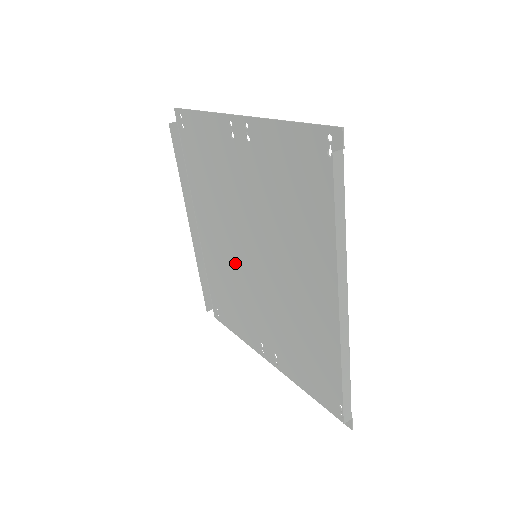
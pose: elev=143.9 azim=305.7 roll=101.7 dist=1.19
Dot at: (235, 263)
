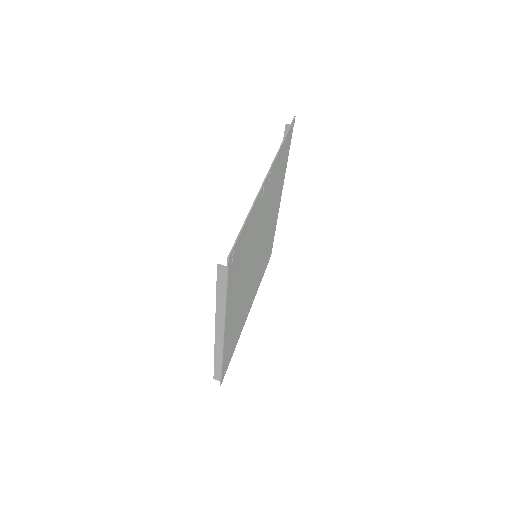
Dot at: occluded
